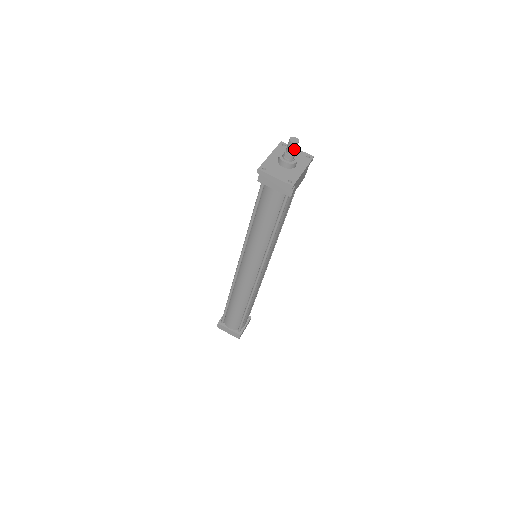
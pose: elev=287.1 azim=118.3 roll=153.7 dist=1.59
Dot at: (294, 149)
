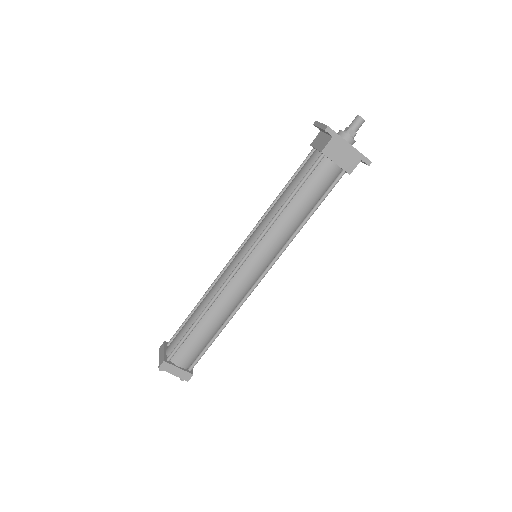
Dot at: (356, 123)
